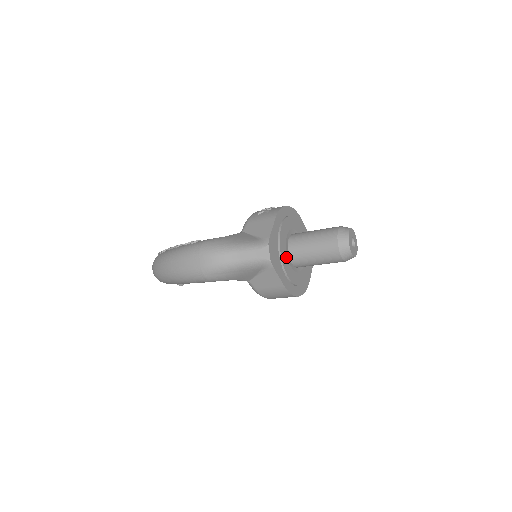
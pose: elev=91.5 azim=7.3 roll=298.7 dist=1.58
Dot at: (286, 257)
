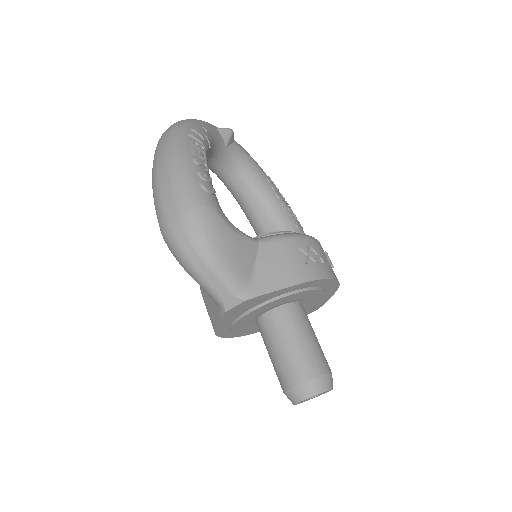
Dot at: (255, 315)
